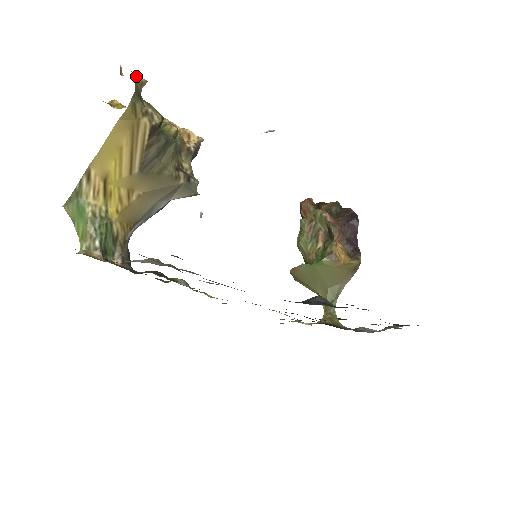
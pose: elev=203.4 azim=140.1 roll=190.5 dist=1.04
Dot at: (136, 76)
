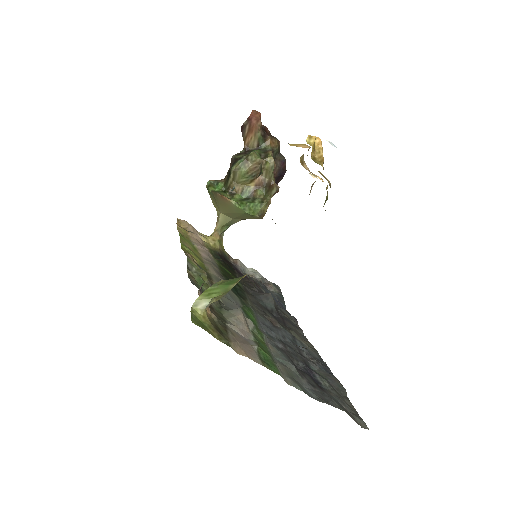
Dot at: occluded
